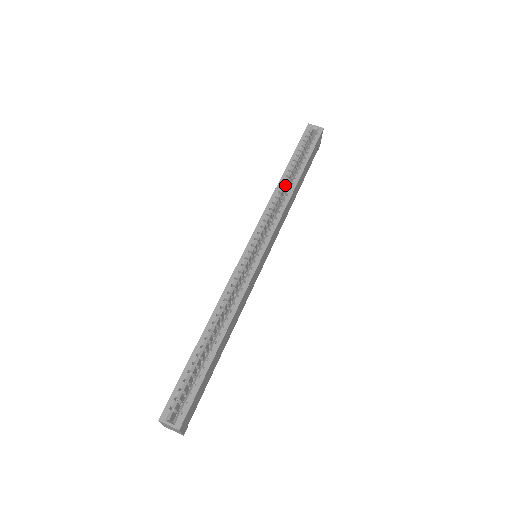
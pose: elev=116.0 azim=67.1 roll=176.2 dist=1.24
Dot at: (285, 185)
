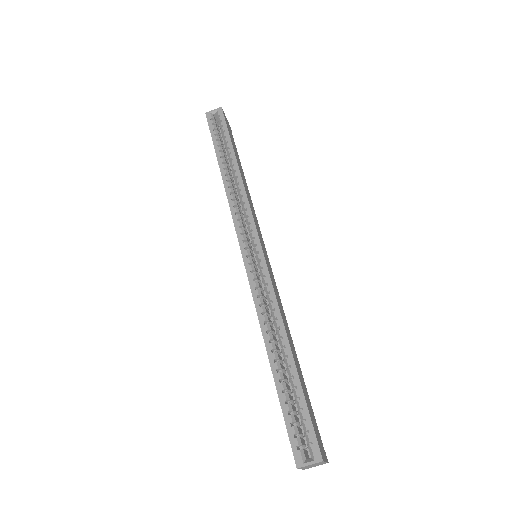
Dot at: (230, 177)
